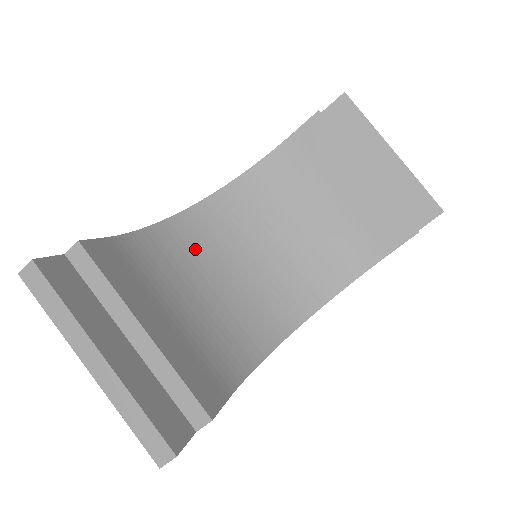
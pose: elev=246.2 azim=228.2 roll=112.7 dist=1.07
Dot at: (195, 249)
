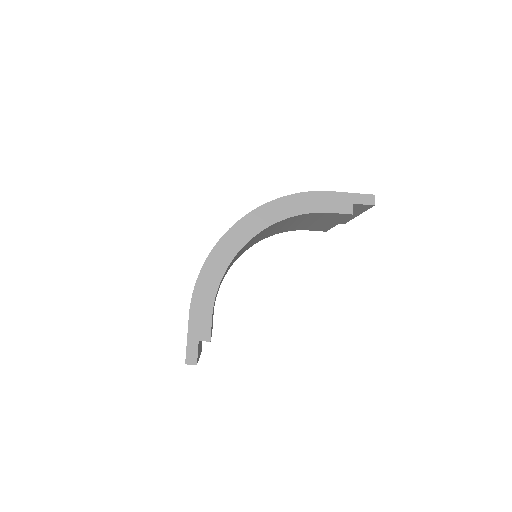
Dot at: occluded
